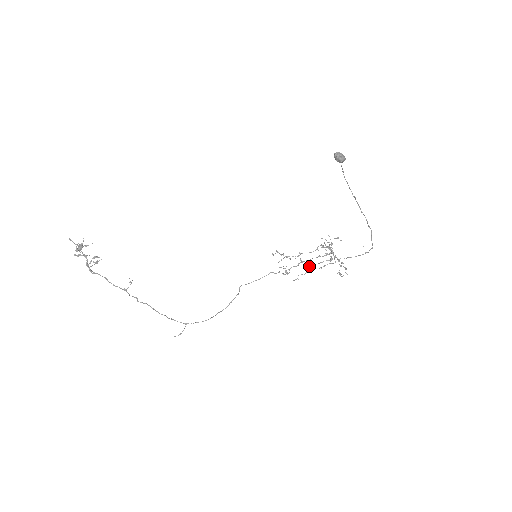
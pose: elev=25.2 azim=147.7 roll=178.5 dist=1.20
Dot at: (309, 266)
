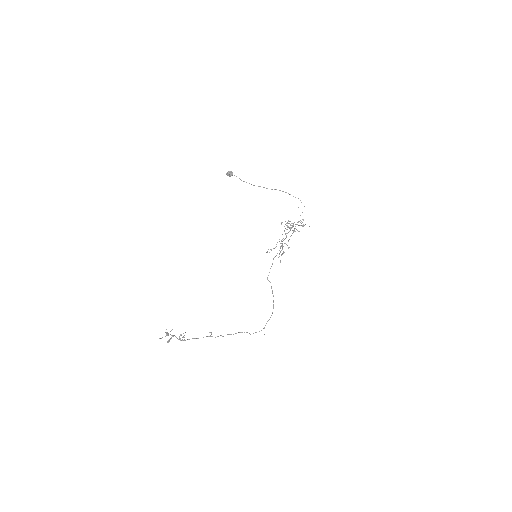
Dot at: occluded
